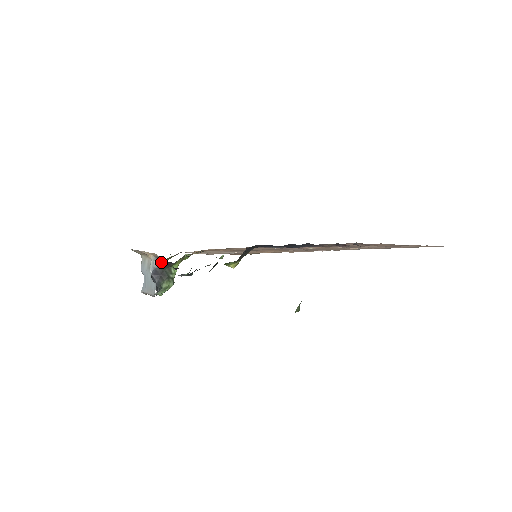
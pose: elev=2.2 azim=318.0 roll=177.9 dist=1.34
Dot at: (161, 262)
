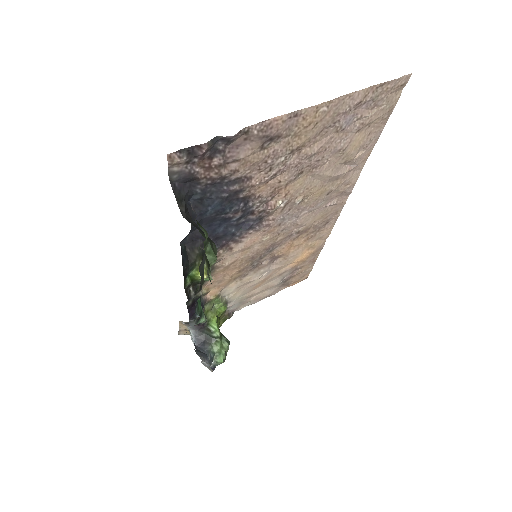
Dot at: (195, 327)
